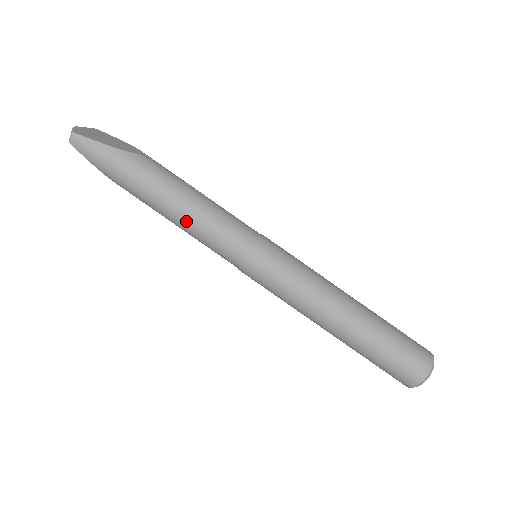
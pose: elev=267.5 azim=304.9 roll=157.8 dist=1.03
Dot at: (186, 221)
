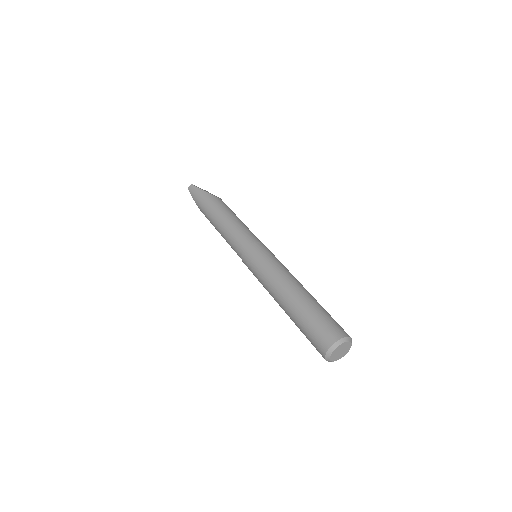
Dot at: (223, 228)
